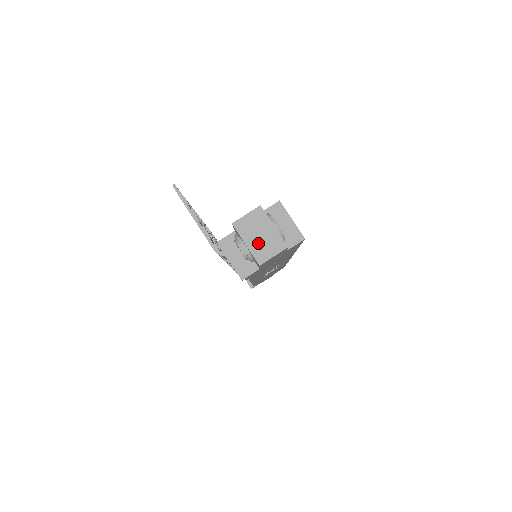
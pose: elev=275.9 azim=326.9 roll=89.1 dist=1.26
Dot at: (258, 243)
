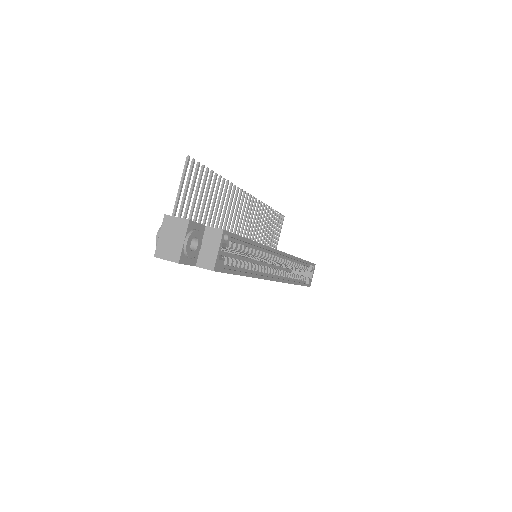
Dot at: (166, 242)
